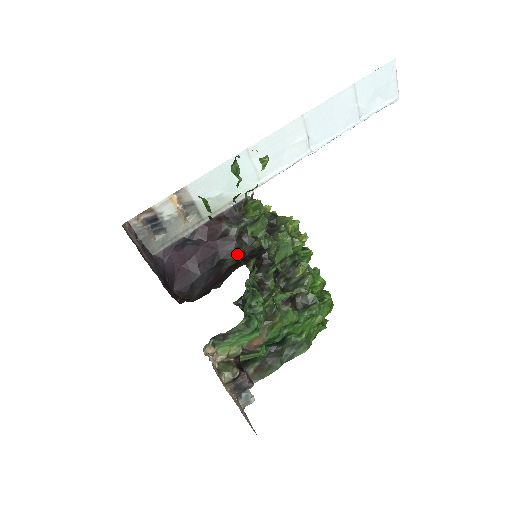
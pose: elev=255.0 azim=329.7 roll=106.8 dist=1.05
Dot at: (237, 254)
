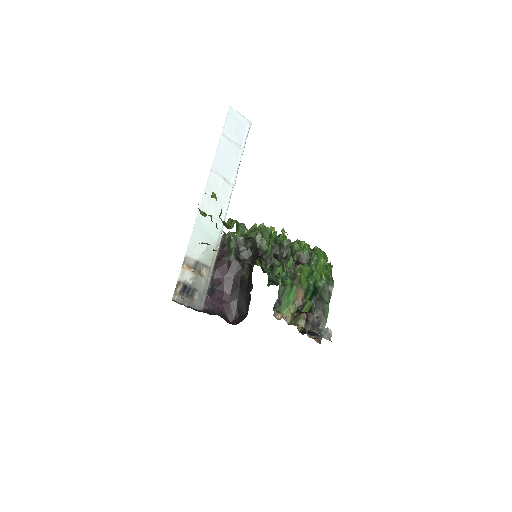
Dot at: (246, 268)
